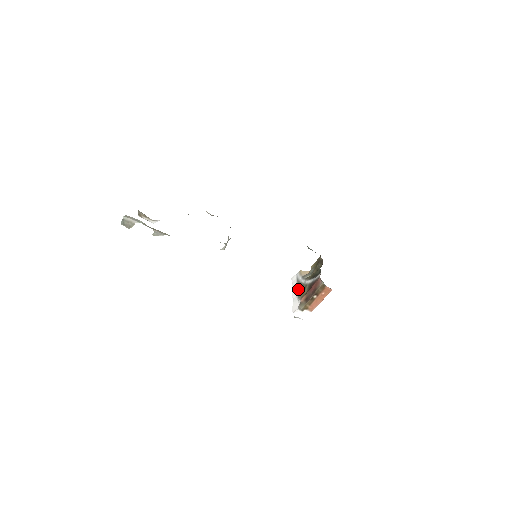
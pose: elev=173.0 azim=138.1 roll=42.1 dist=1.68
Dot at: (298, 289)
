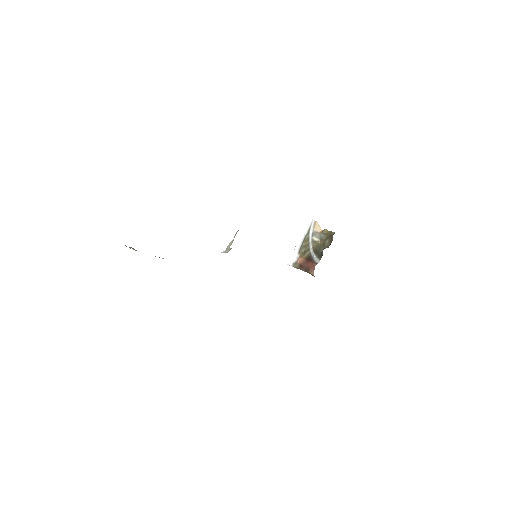
Dot at: (303, 243)
